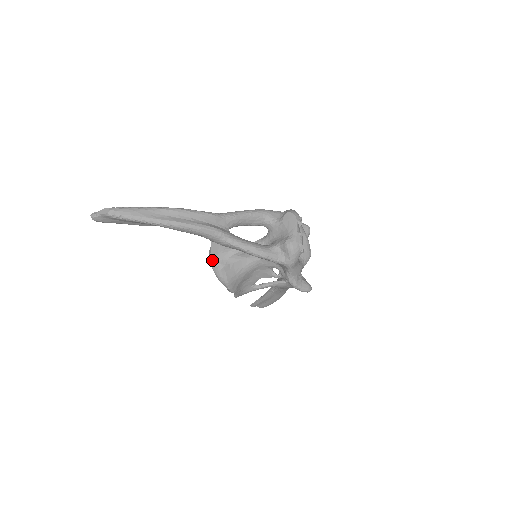
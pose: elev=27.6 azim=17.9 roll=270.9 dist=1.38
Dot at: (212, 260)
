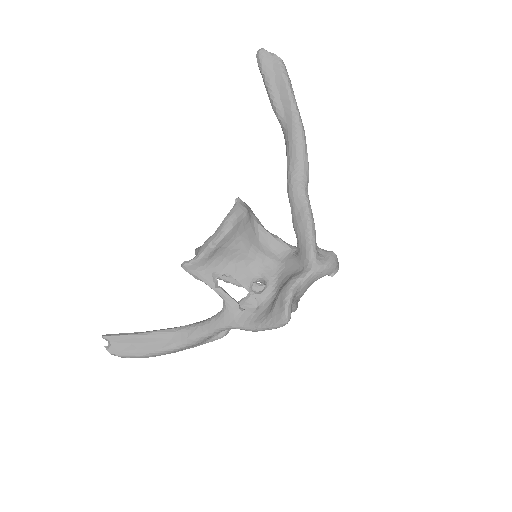
Dot at: occluded
